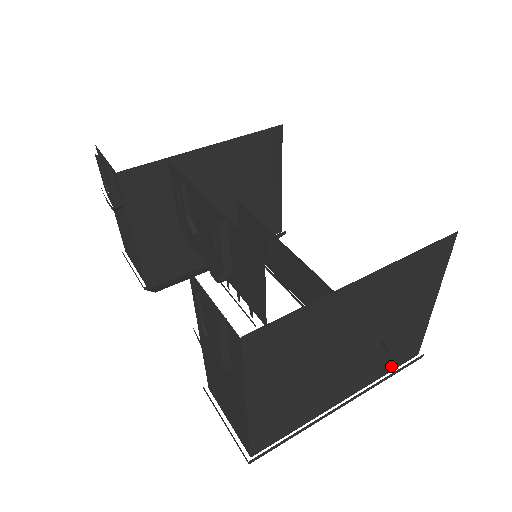
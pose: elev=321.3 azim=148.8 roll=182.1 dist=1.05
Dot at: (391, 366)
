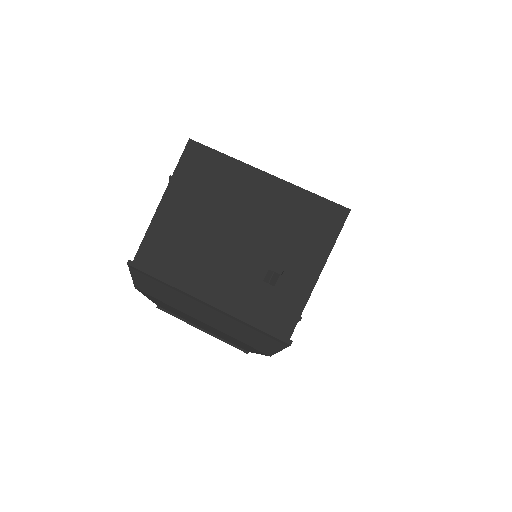
Dot at: (260, 317)
